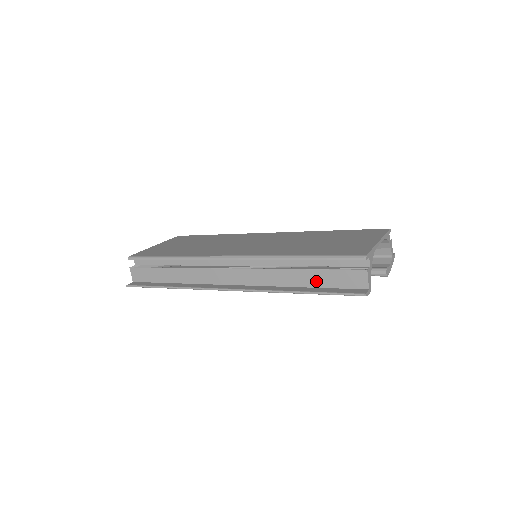
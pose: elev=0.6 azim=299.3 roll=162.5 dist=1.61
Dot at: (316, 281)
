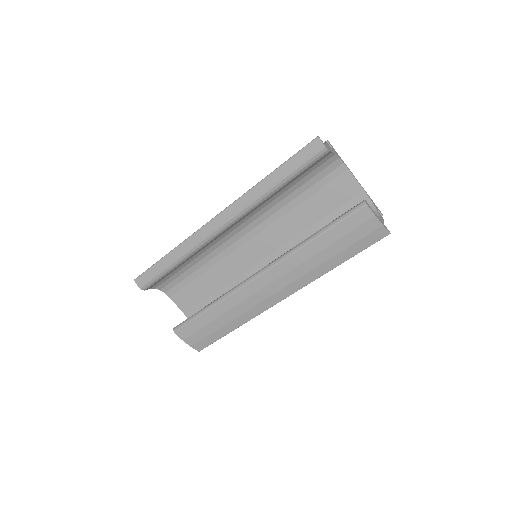
Dot at: occluded
